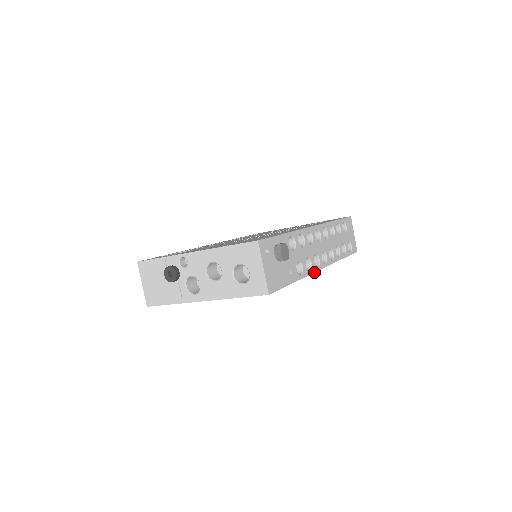
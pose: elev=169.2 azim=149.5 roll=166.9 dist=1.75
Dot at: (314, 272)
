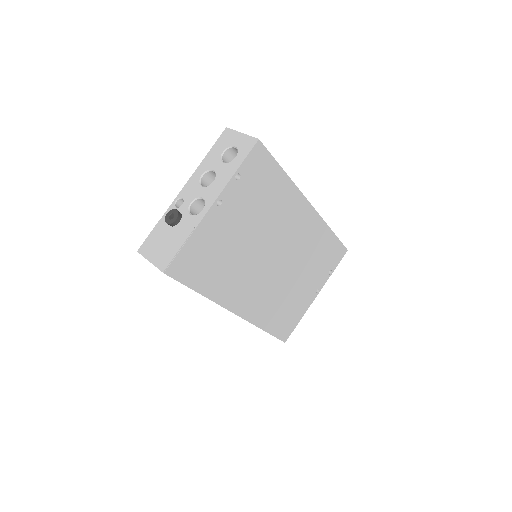
Dot at: (303, 195)
